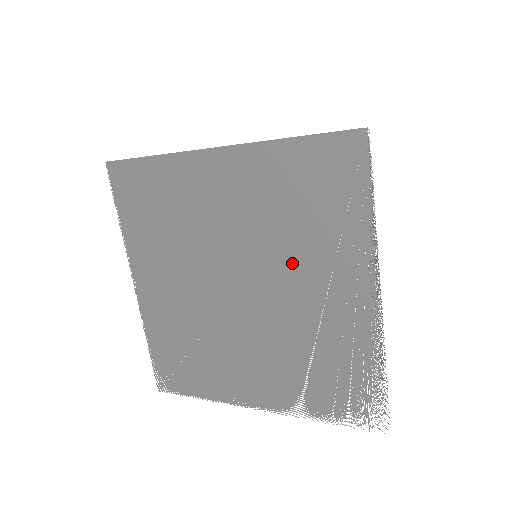
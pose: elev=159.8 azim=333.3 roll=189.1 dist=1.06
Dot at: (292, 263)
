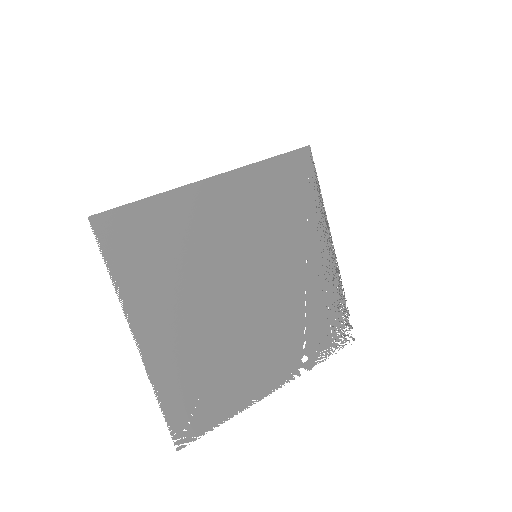
Dot at: (282, 250)
